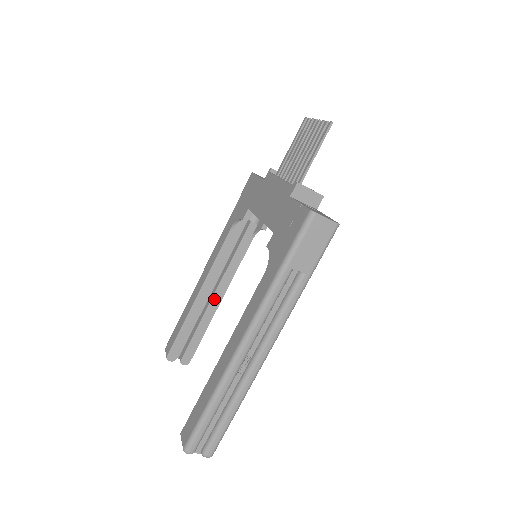
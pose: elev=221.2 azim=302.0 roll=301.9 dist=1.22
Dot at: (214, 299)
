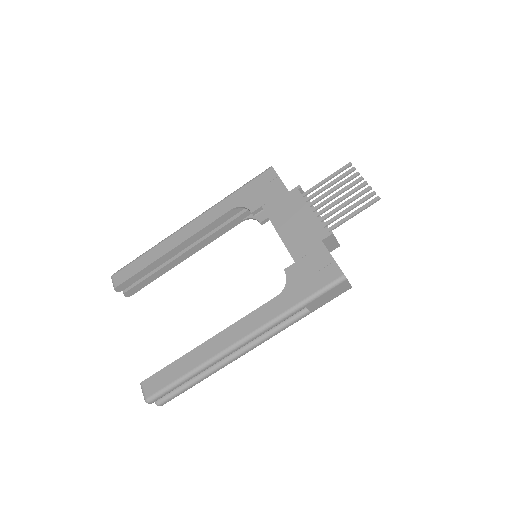
Dot at: (183, 255)
